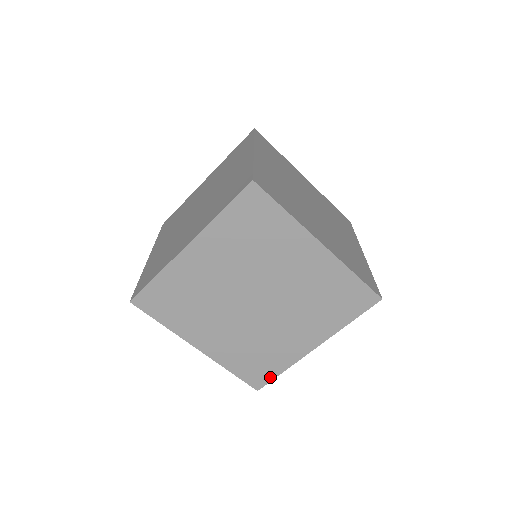
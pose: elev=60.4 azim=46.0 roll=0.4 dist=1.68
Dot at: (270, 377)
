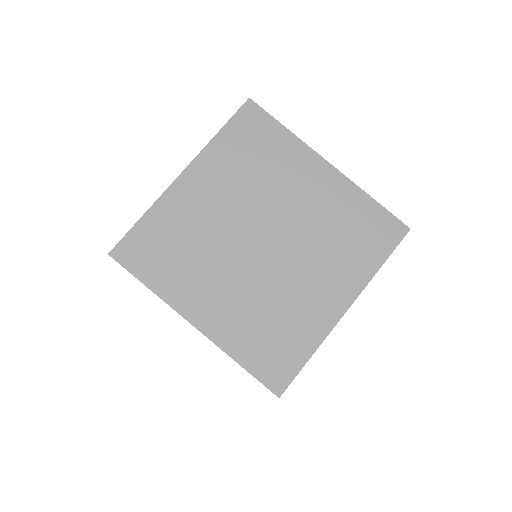
Dot at: occluded
